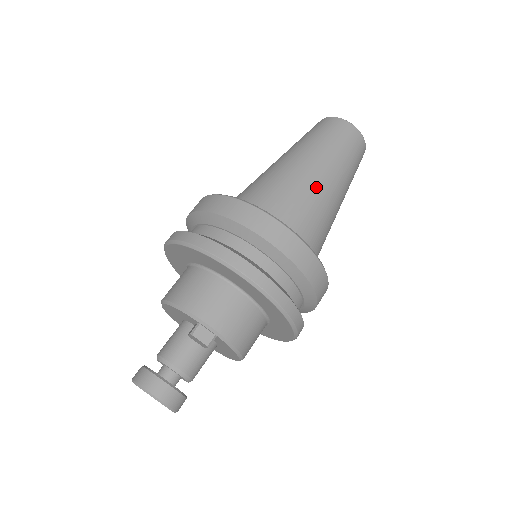
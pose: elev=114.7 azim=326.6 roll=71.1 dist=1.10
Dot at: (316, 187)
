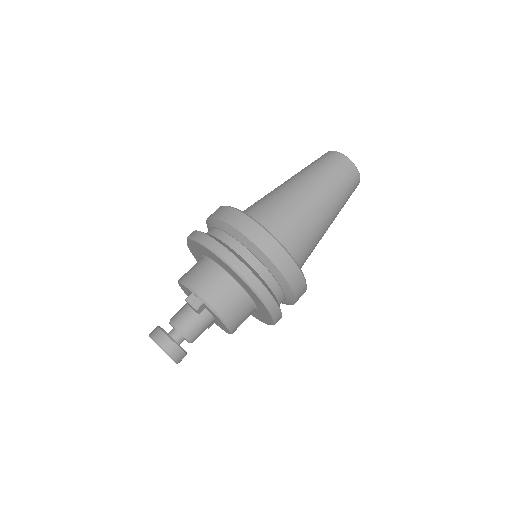
Dot at: (298, 200)
